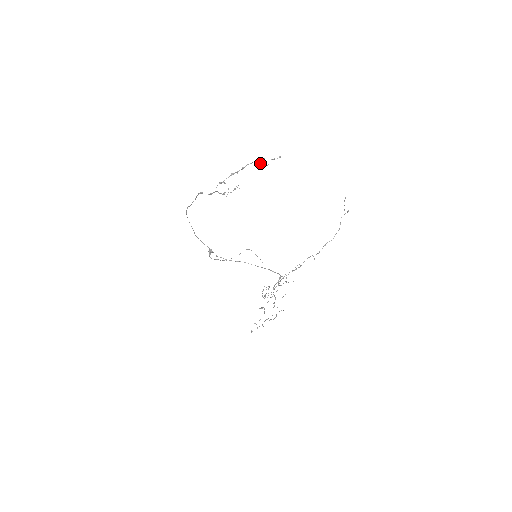
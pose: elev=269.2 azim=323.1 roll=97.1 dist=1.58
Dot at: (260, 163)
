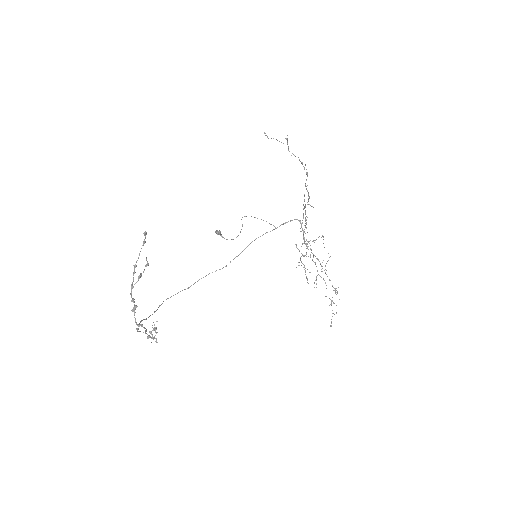
Dot at: (138, 278)
